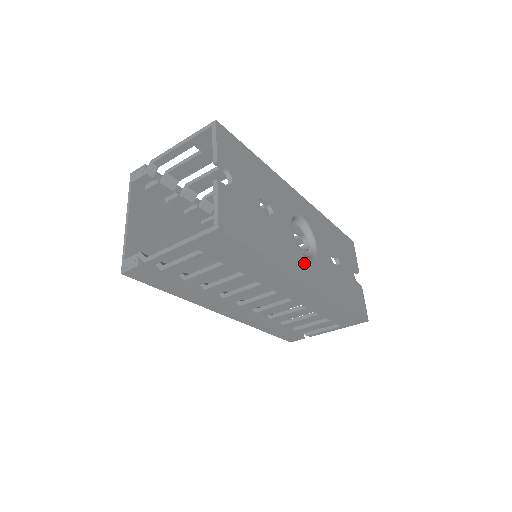
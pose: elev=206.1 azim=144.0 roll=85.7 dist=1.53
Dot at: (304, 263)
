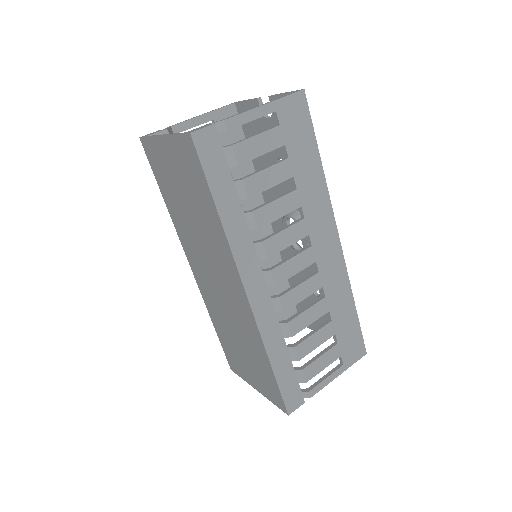
Dot at: occluded
